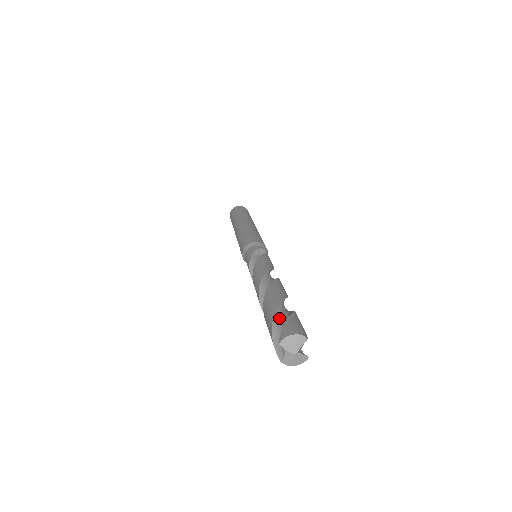
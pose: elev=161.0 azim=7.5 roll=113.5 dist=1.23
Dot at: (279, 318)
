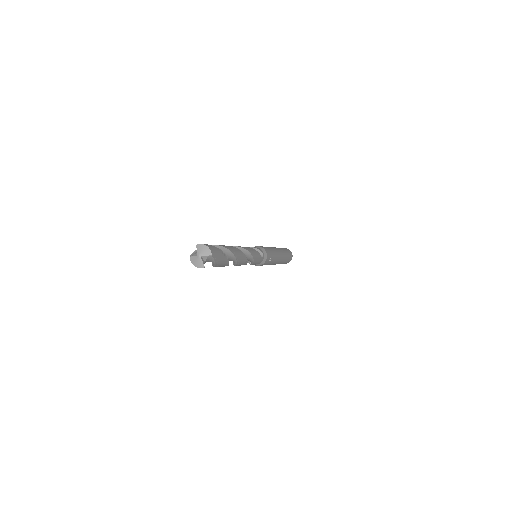
Dot at: occluded
